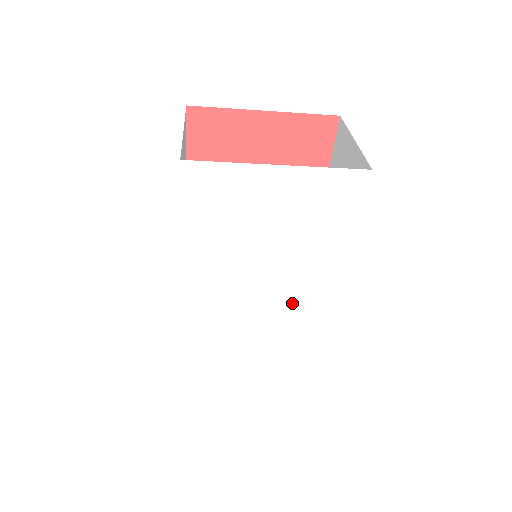
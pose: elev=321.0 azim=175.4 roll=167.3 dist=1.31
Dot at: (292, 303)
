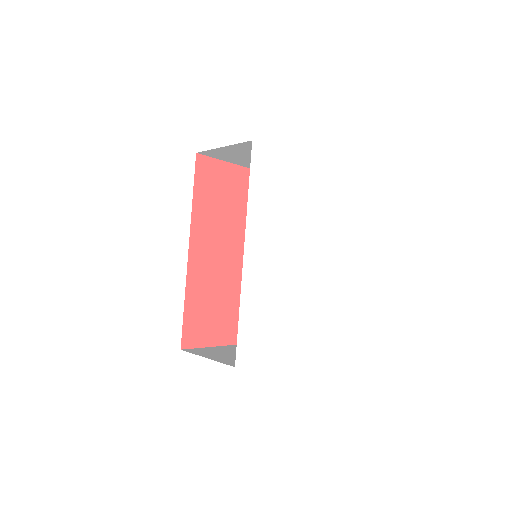
Dot at: (301, 269)
